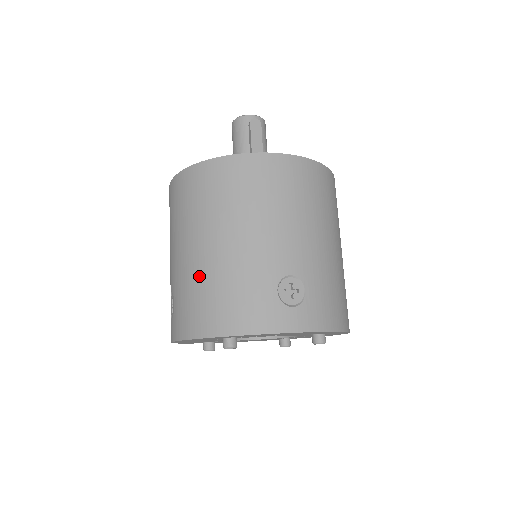
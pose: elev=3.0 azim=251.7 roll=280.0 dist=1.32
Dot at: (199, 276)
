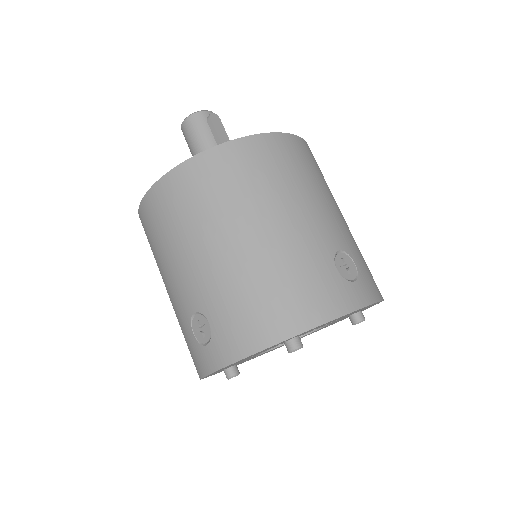
Dot at: (245, 277)
